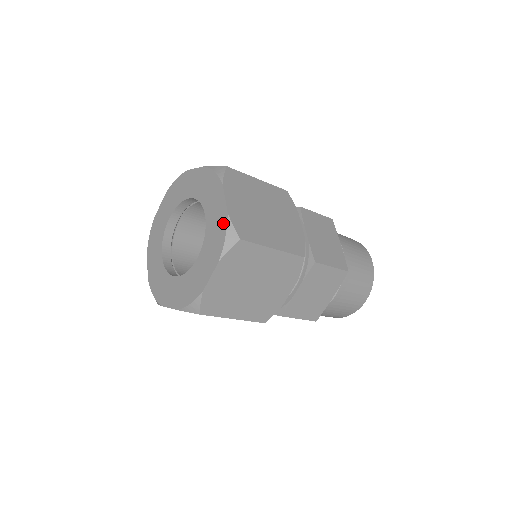
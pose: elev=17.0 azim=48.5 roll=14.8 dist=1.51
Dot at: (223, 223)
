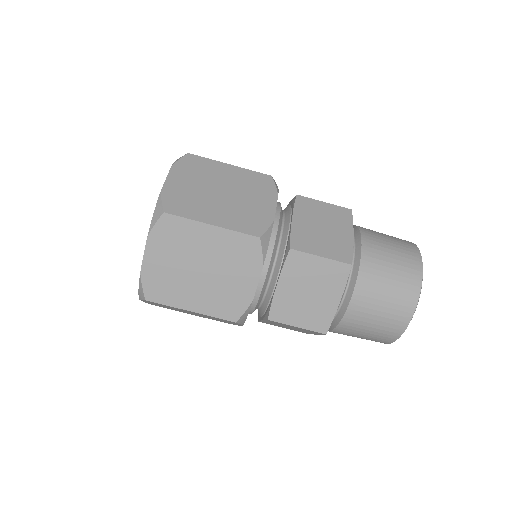
Dot at: occluded
